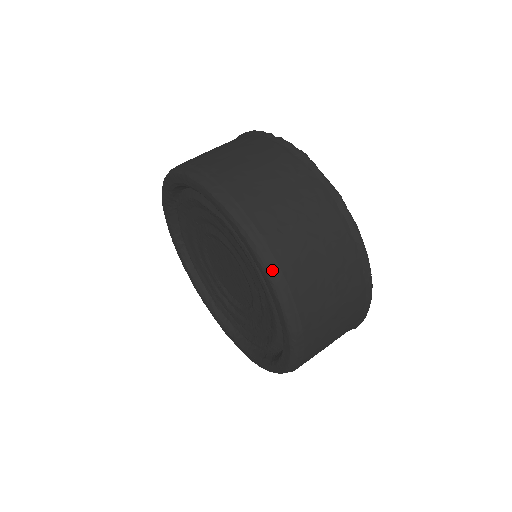
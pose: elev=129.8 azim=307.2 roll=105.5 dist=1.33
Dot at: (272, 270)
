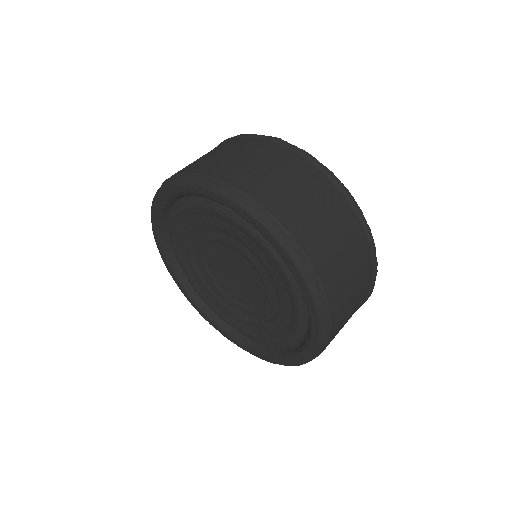
Dot at: (239, 198)
